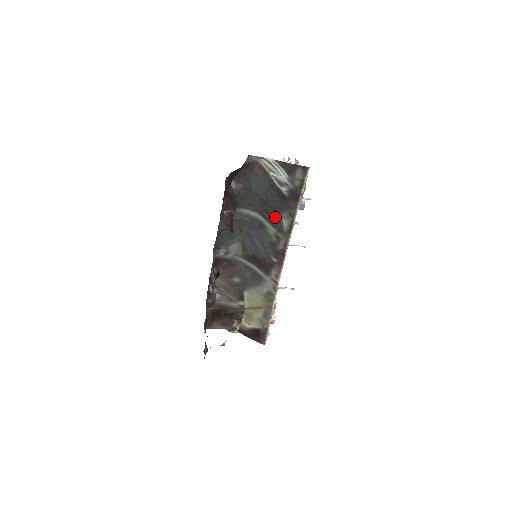
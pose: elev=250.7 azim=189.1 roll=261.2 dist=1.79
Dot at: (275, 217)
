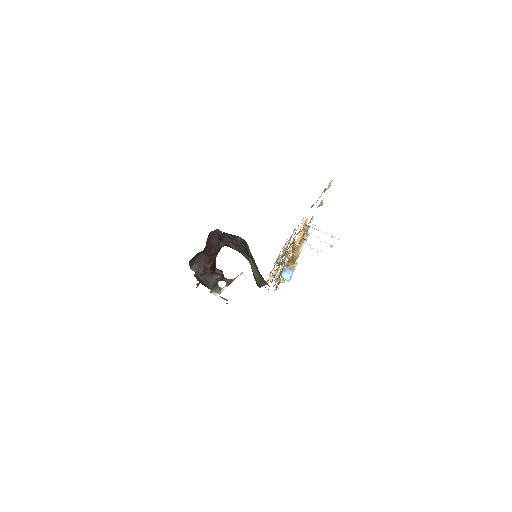
Dot at: (258, 270)
